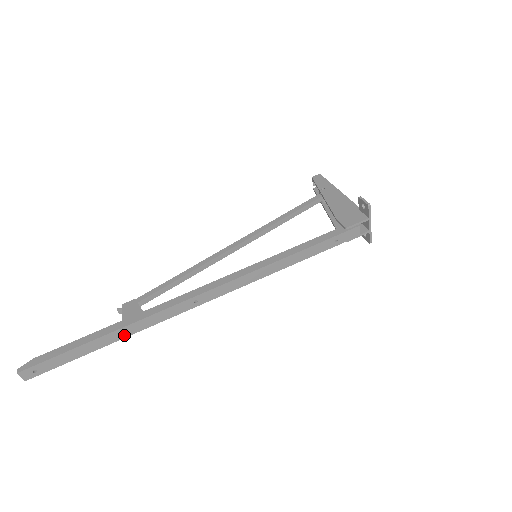
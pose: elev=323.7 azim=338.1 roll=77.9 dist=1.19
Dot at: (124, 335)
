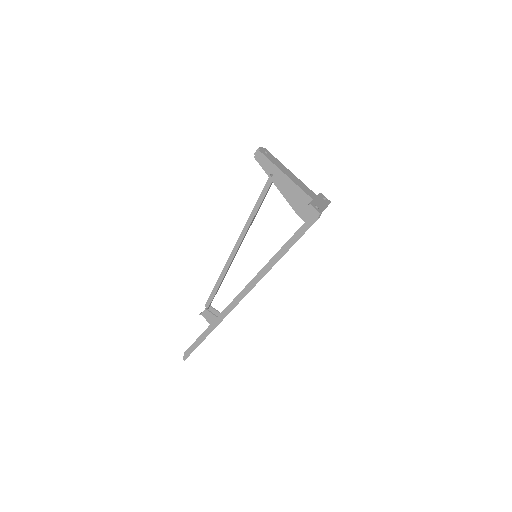
Dot at: occluded
